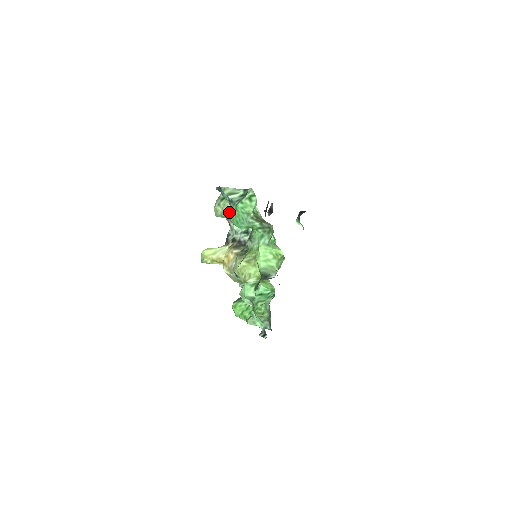
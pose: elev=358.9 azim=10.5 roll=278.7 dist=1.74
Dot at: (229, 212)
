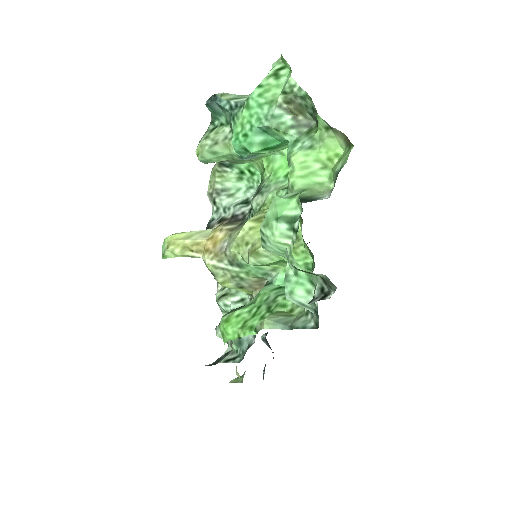
Dot at: (226, 140)
